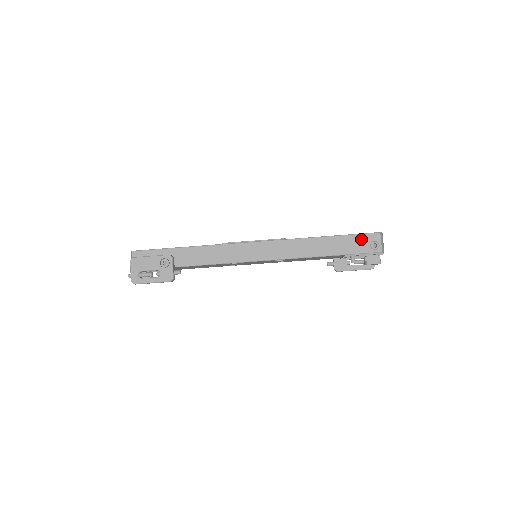
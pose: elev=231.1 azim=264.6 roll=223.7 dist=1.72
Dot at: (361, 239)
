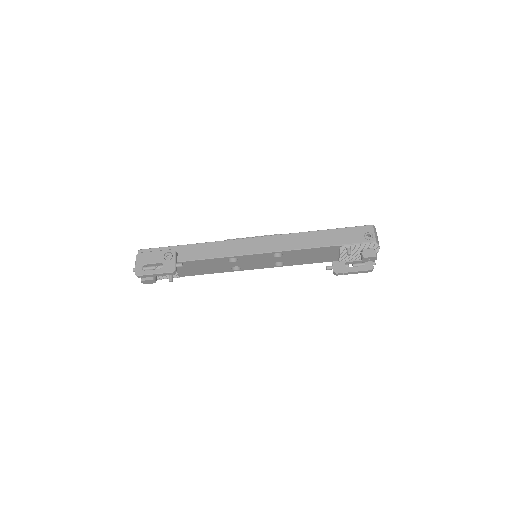
Dot at: (355, 231)
